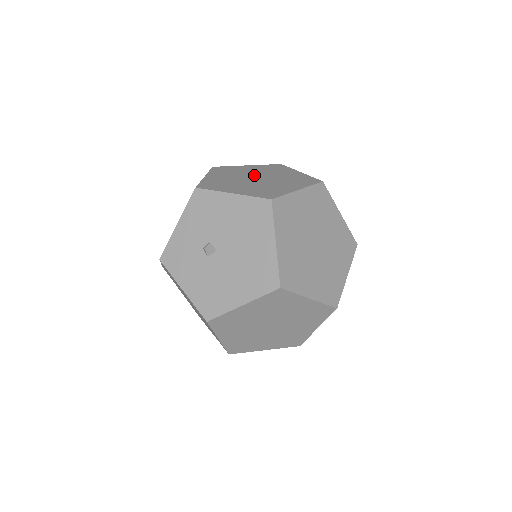
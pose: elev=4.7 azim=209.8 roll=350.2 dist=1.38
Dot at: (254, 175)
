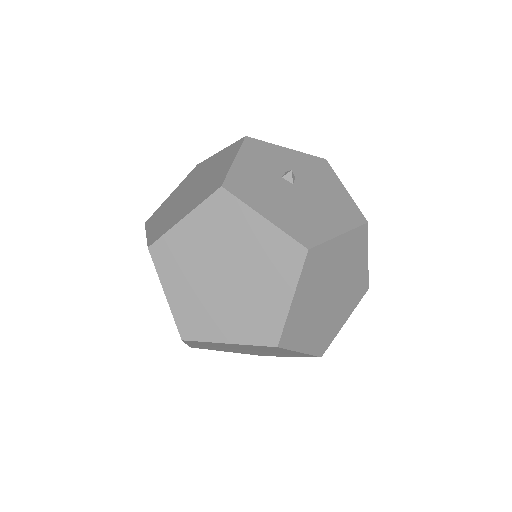
Dot at: occluded
